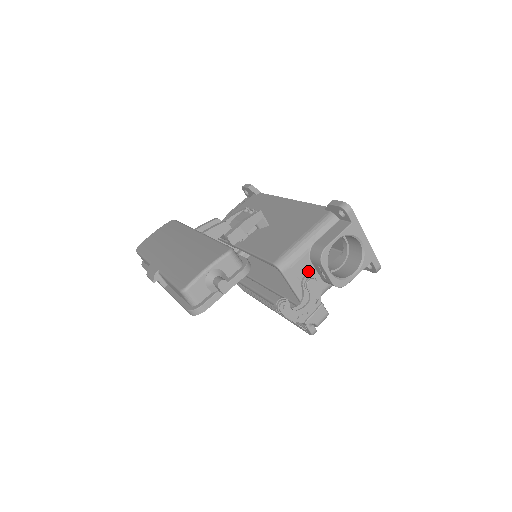
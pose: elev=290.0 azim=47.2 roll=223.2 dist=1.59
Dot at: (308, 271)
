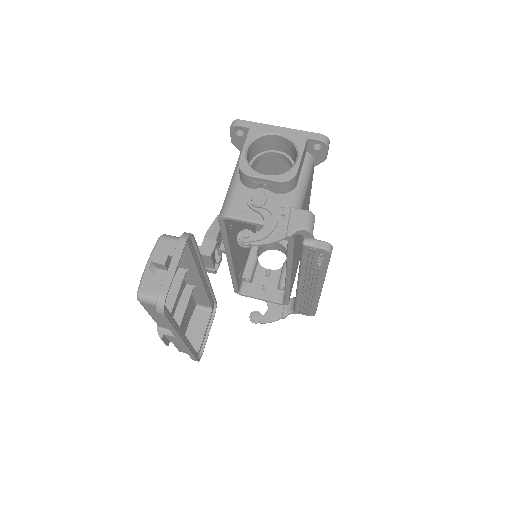
Dot at: occluded
